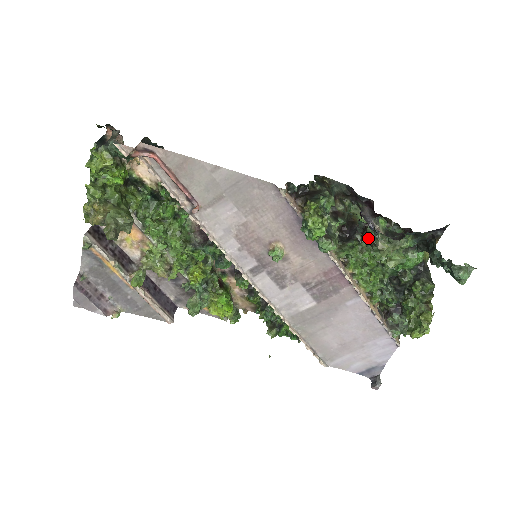
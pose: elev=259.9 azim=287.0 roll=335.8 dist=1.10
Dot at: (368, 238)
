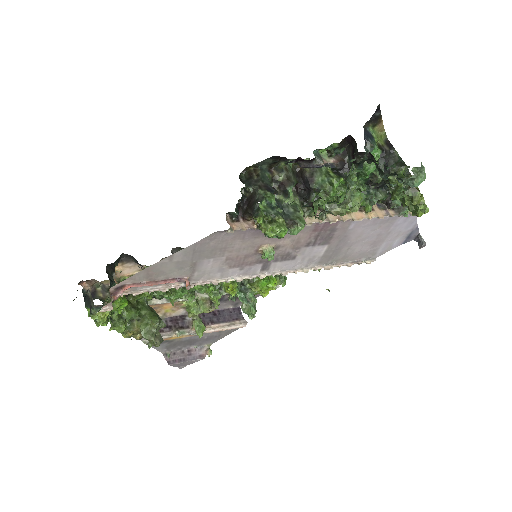
Dot at: occluded
